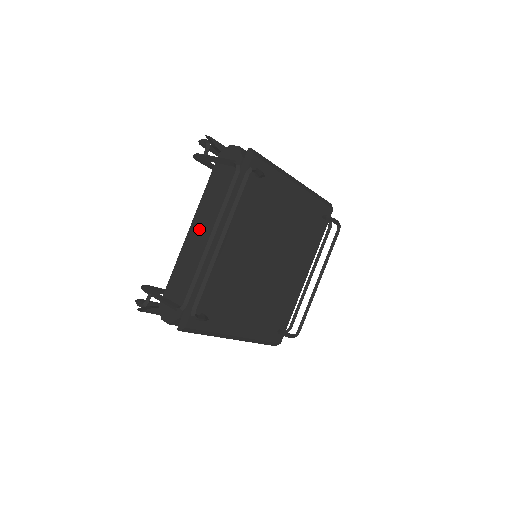
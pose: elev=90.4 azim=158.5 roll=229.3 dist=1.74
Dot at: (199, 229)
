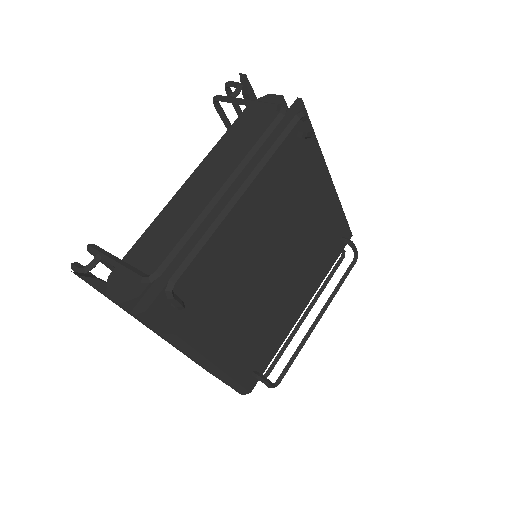
Dot at: (201, 183)
